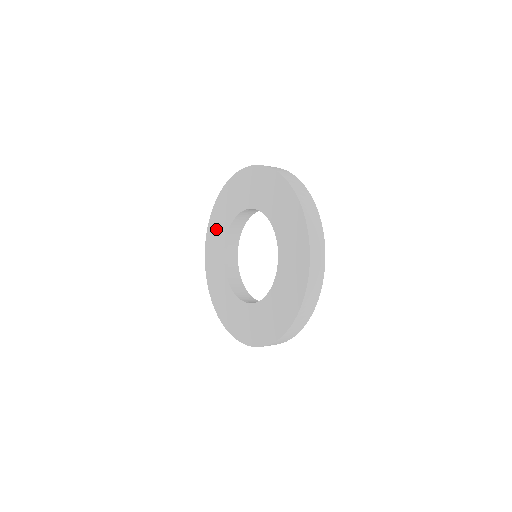
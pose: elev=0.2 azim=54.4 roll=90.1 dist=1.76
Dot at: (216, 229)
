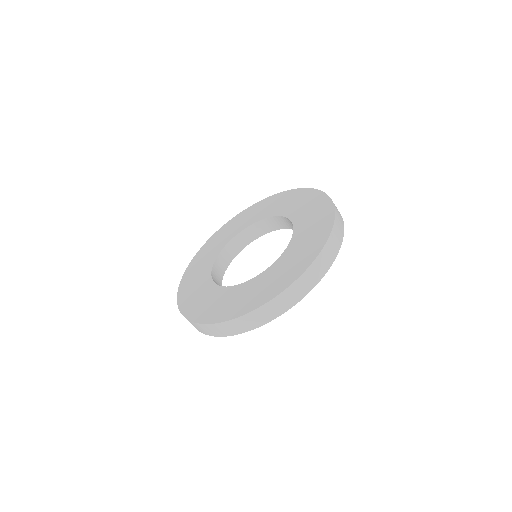
Dot at: (196, 270)
